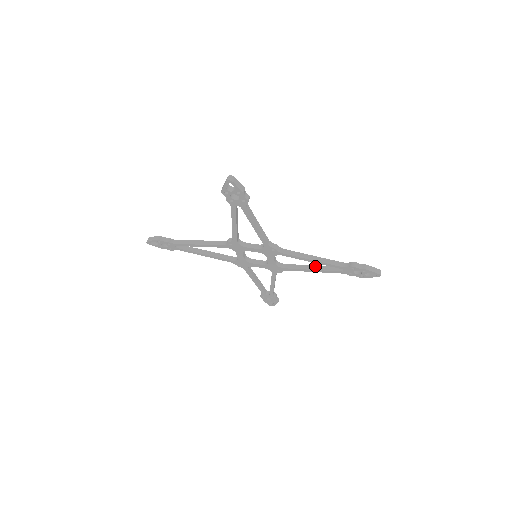
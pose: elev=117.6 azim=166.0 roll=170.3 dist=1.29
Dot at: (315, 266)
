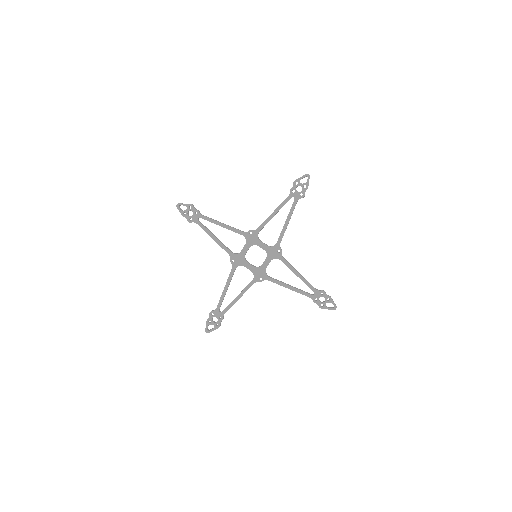
Dot at: (292, 286)
